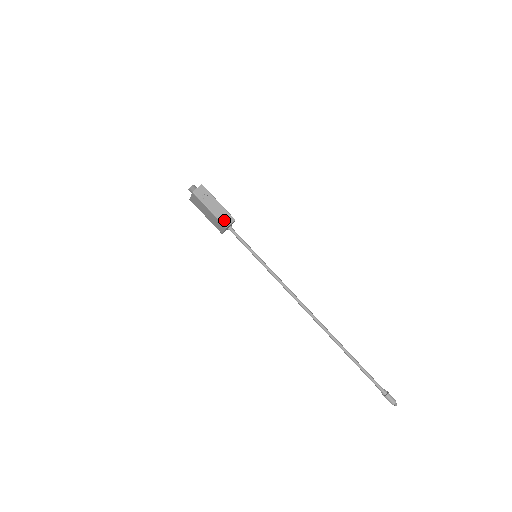
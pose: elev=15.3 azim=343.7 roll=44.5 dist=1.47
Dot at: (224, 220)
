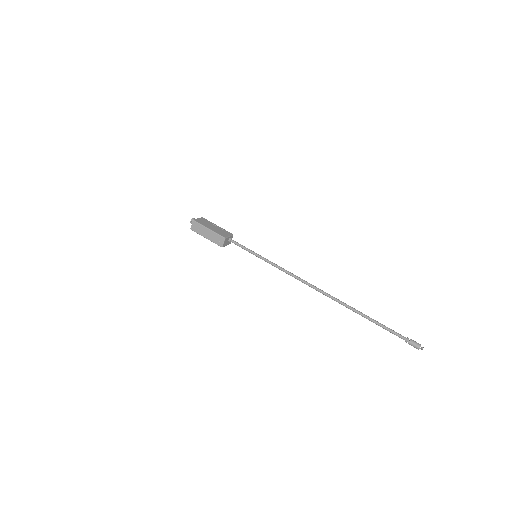
Dot at: (218, 242)
